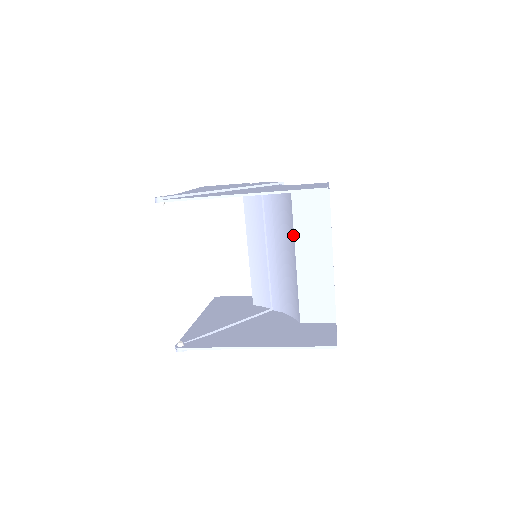
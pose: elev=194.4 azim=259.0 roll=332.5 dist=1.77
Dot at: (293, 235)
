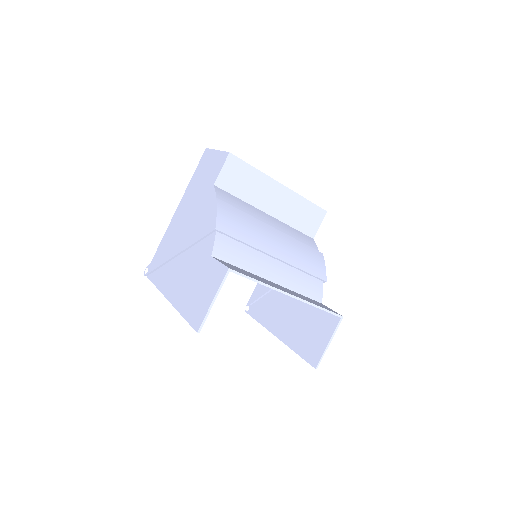
Dot at: occluded
